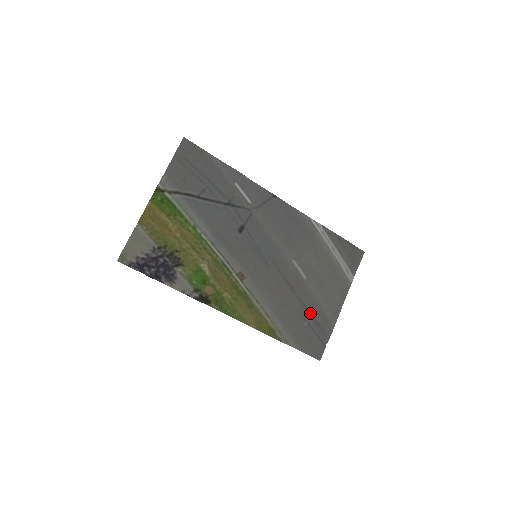
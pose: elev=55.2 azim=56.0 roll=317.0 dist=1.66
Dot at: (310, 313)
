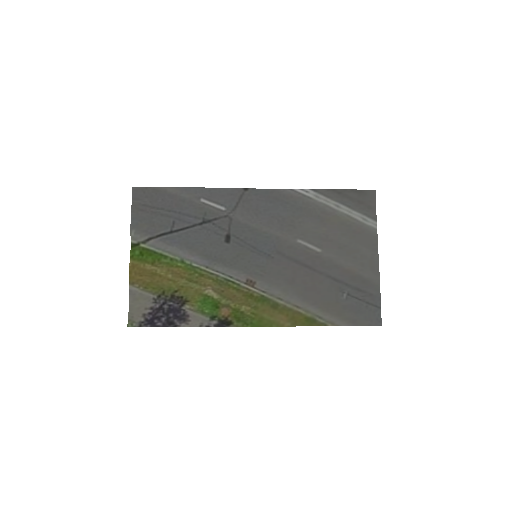
Dot at: (344, 283)
